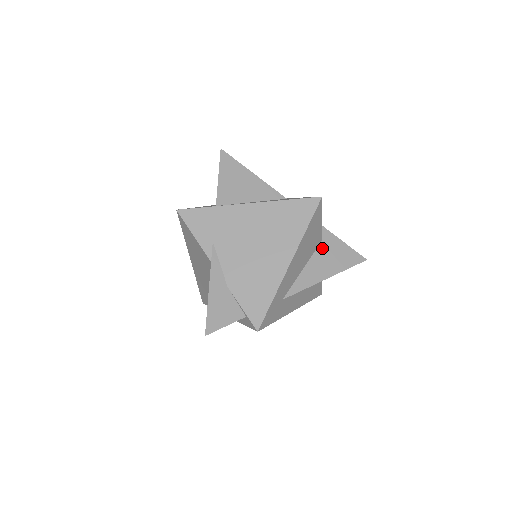
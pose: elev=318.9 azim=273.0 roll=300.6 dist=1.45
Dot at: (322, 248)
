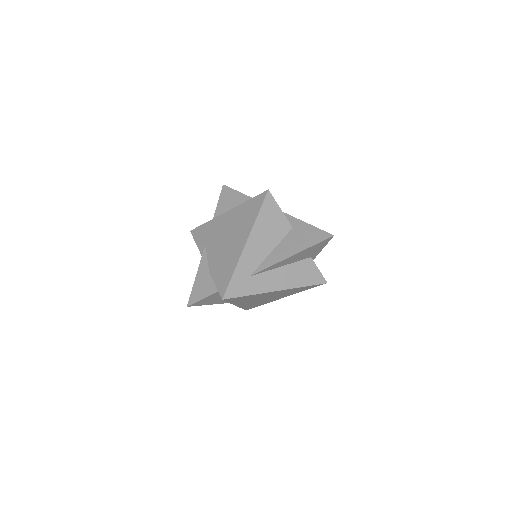
Dot at: (291, 234)
